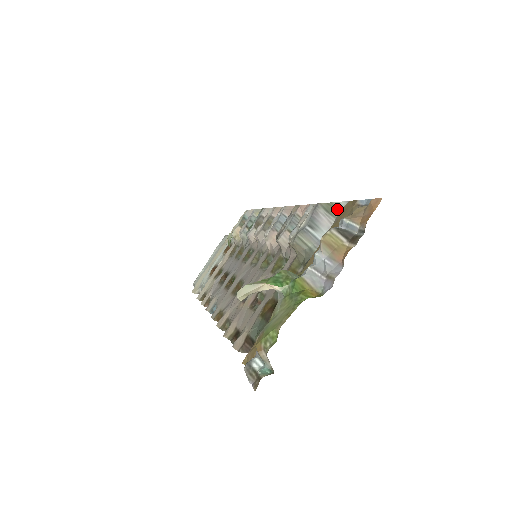
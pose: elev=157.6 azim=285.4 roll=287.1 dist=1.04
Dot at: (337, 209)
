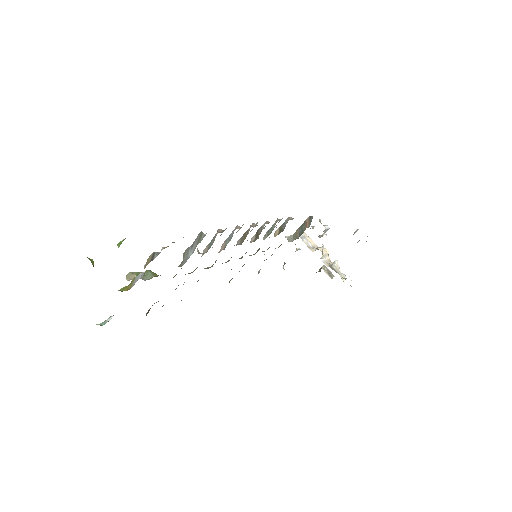
Dot at: (201, 238)
